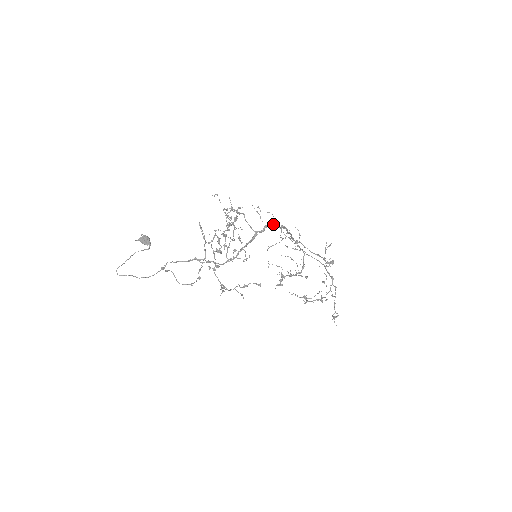
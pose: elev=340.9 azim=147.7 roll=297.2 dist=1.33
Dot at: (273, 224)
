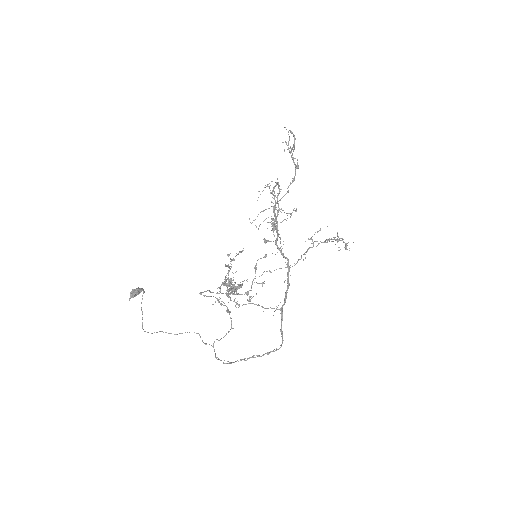
Dot at: (287, 288)
